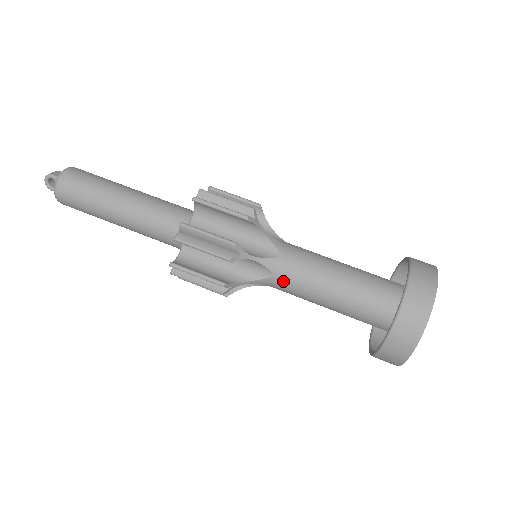
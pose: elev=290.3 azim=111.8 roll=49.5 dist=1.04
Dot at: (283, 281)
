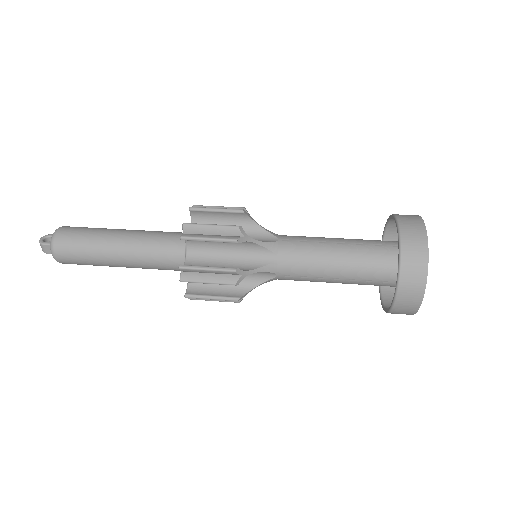
Dot at: (290, 241)
